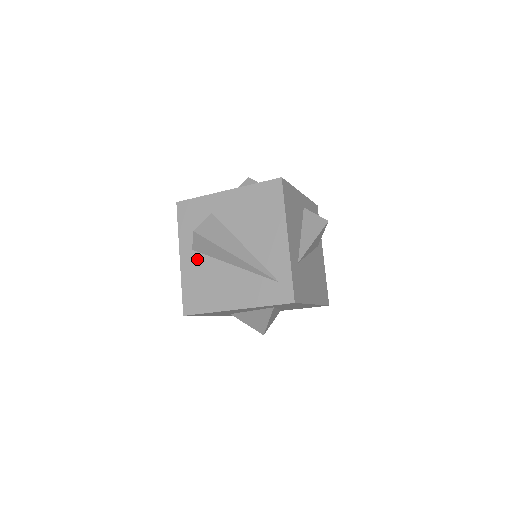
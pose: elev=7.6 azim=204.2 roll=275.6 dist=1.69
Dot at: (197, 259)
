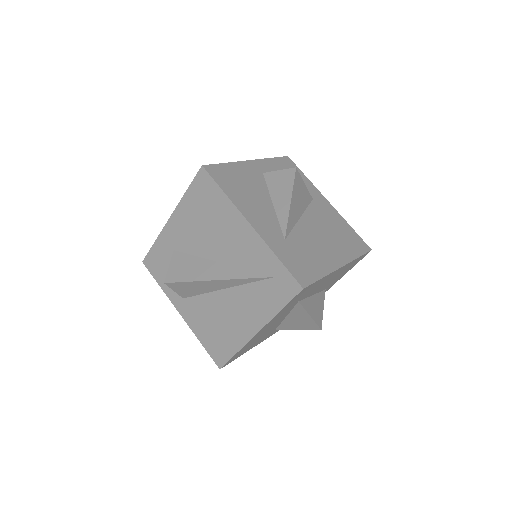
Dot at: (193, 305)
